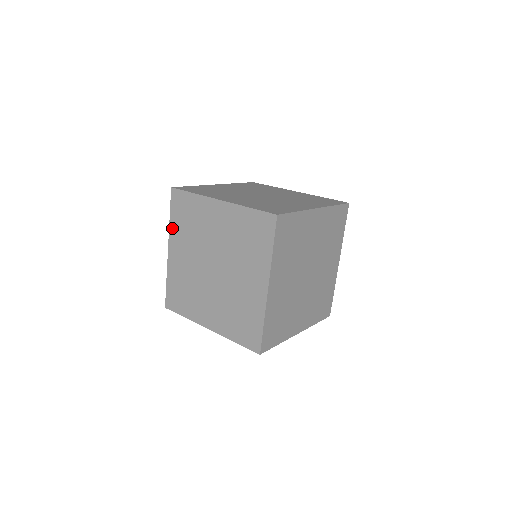
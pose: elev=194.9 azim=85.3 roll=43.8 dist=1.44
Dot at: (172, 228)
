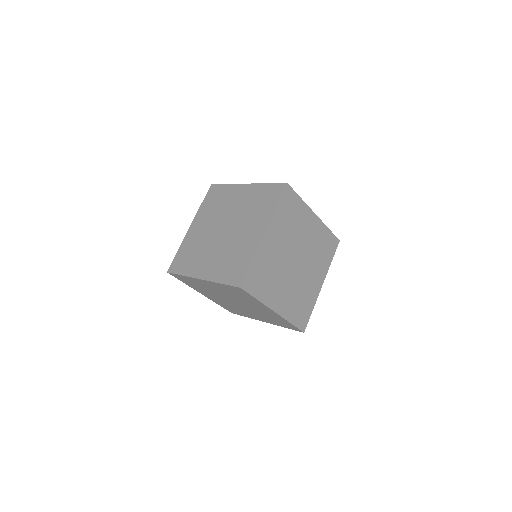
Dot at: (217, 284)
